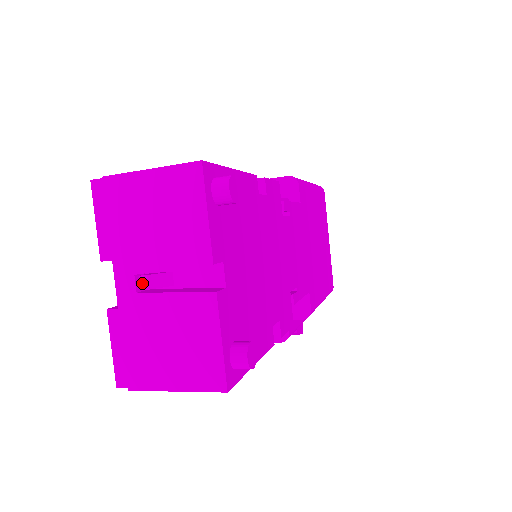
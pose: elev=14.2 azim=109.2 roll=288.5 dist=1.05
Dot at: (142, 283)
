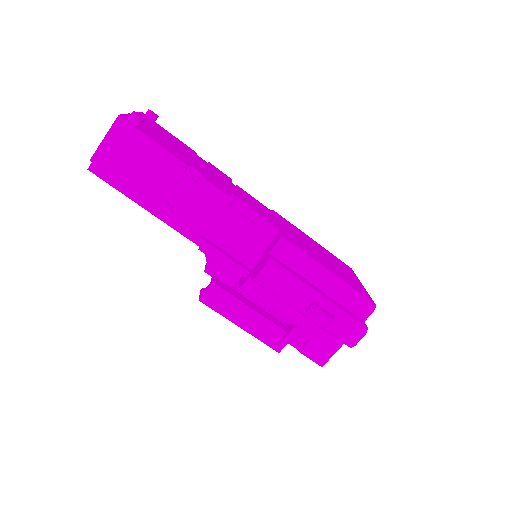
Dot at: occluded
